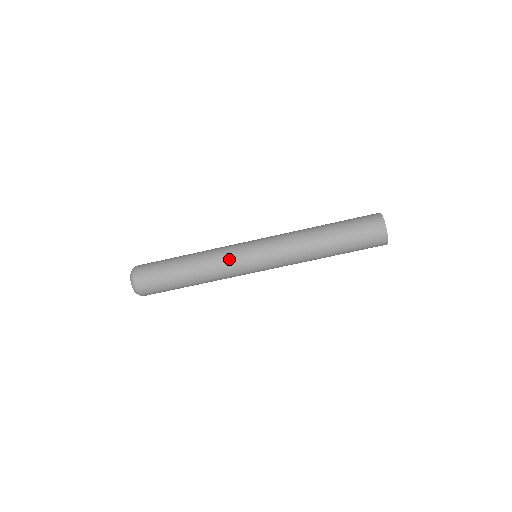
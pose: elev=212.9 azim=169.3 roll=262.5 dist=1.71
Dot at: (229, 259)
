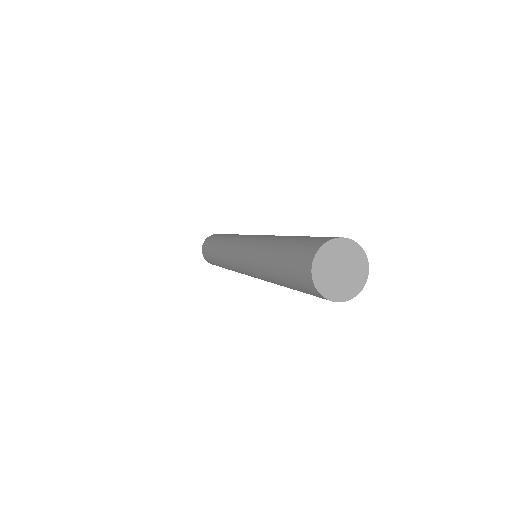
Dot at: (229, 264)
